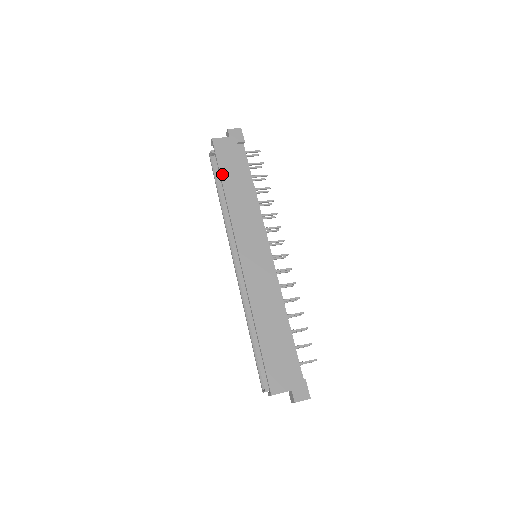
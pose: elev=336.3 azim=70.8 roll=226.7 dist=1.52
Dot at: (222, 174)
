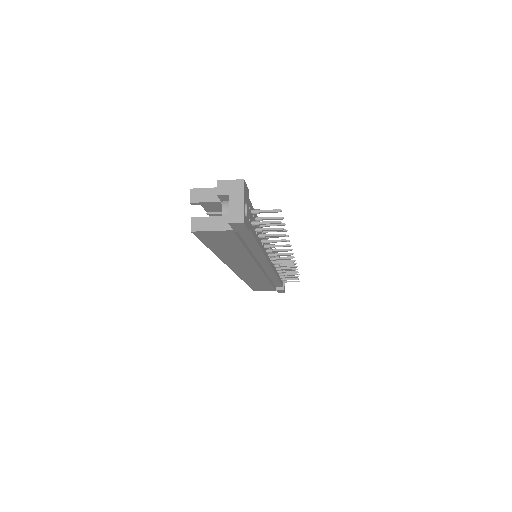
Dot at: occluded
